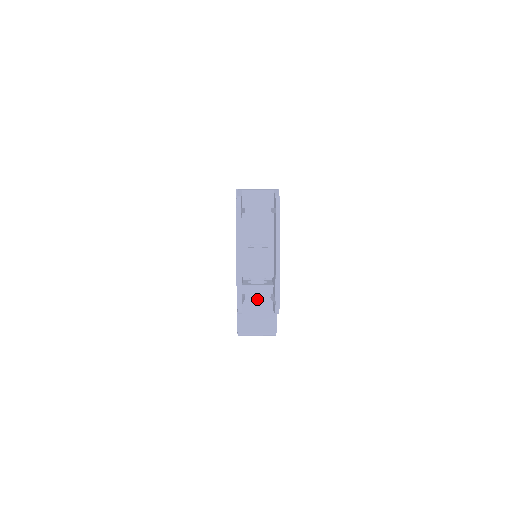
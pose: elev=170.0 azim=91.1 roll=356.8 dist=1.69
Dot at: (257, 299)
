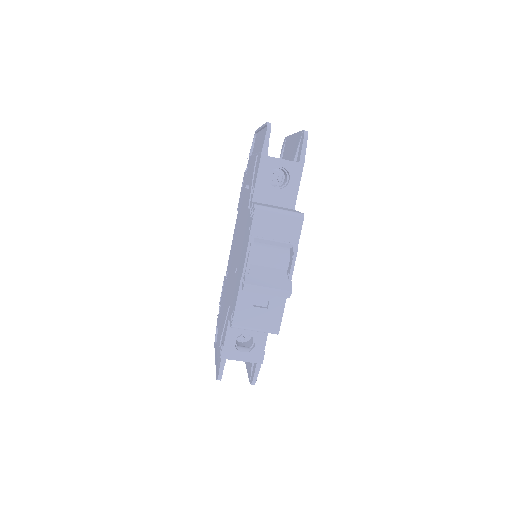
Dot at: occluded
